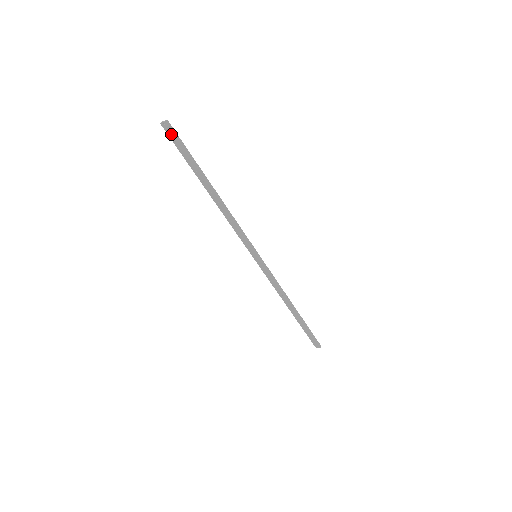
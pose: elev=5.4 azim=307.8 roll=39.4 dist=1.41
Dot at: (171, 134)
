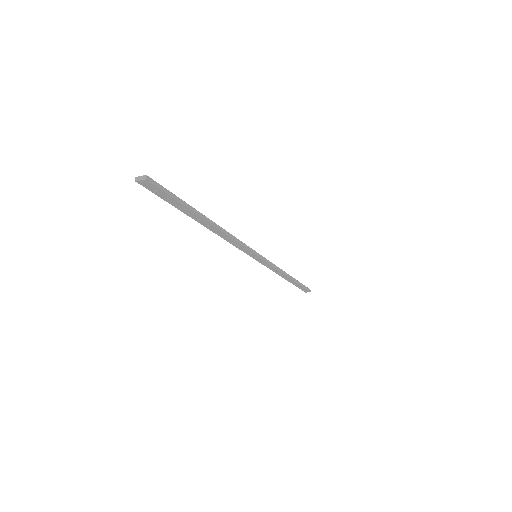
Dot at: (153, 189)
